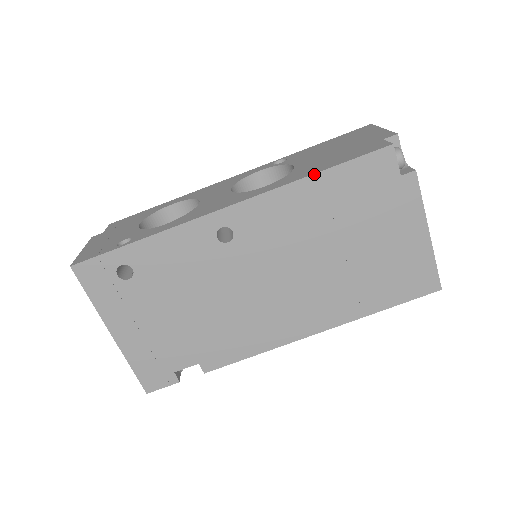
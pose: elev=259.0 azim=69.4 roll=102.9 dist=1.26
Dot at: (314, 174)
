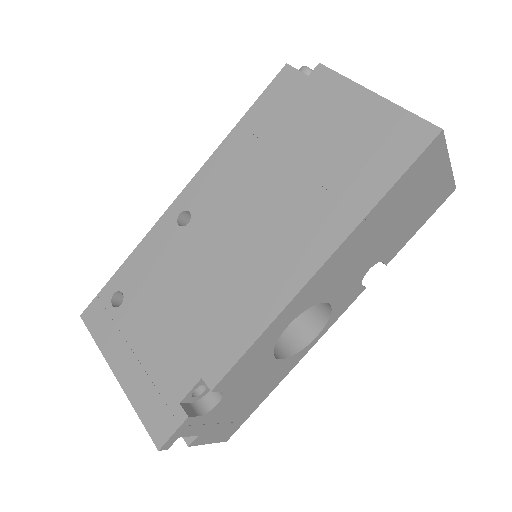
Dot at: (235, 127)
